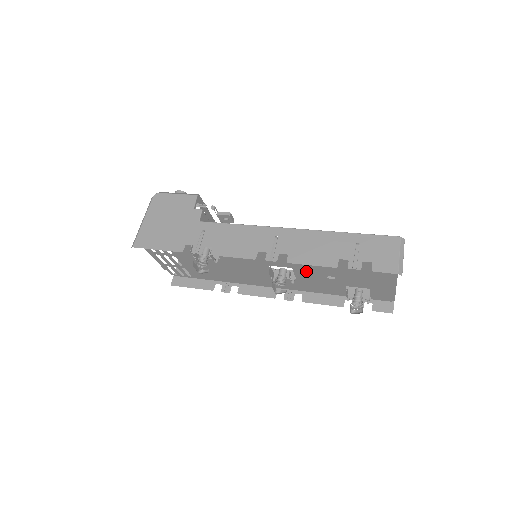
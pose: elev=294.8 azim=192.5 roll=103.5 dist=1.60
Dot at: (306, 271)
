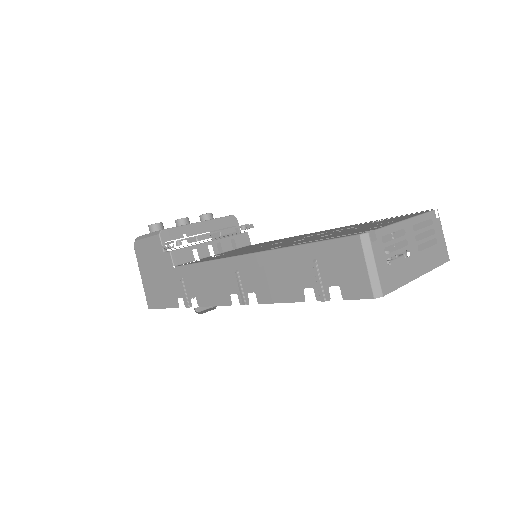
Dot at: occluded
